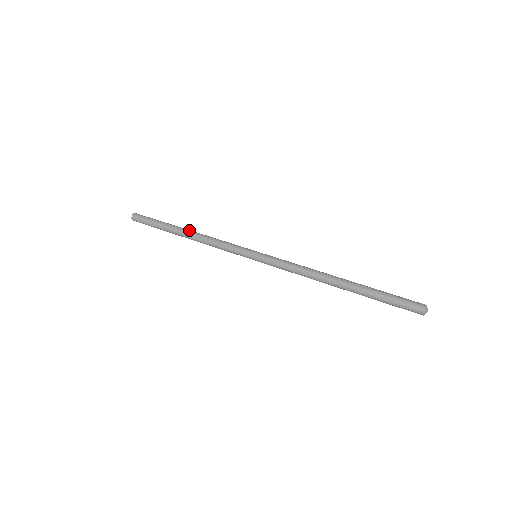
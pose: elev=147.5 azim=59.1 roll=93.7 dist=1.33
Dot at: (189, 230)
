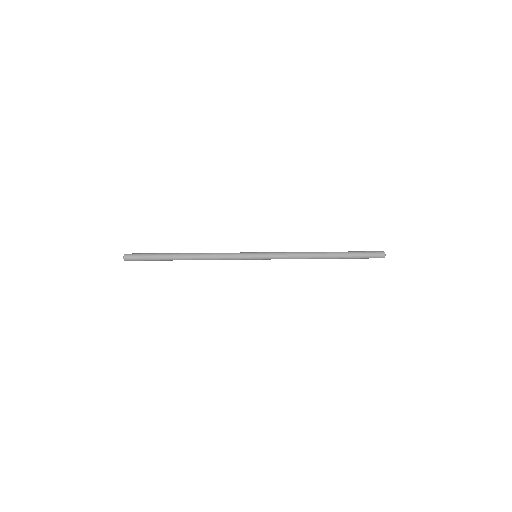
Dot at: (189, 253)
